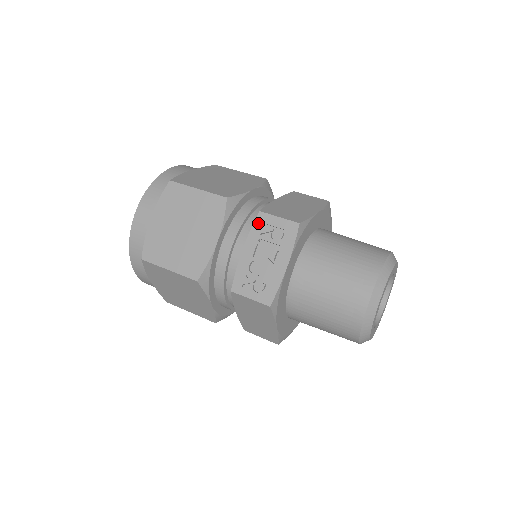
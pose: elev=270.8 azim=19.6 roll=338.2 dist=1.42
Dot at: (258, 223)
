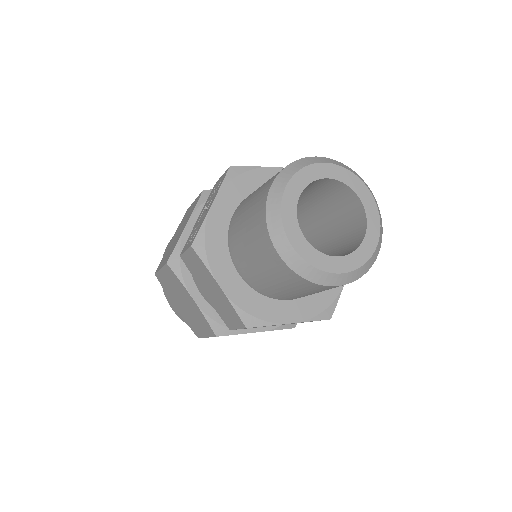
Dot at: (212, 191)
